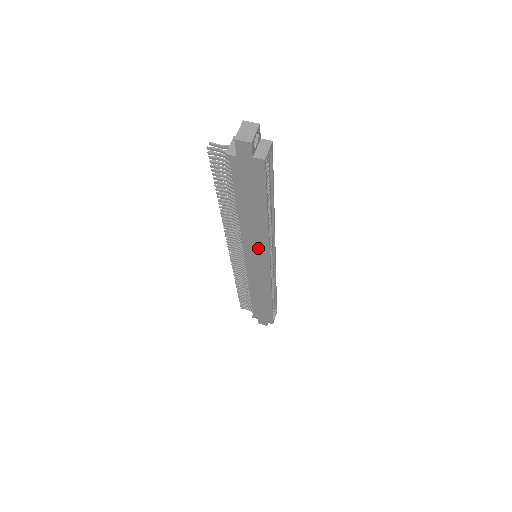
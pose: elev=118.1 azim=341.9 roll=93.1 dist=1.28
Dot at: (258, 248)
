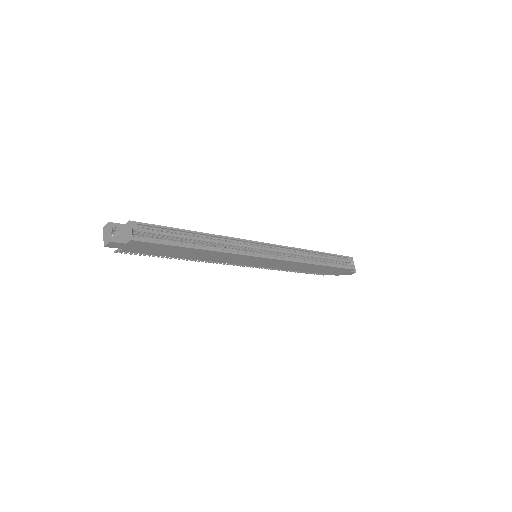
Dot at: (237, 259)
